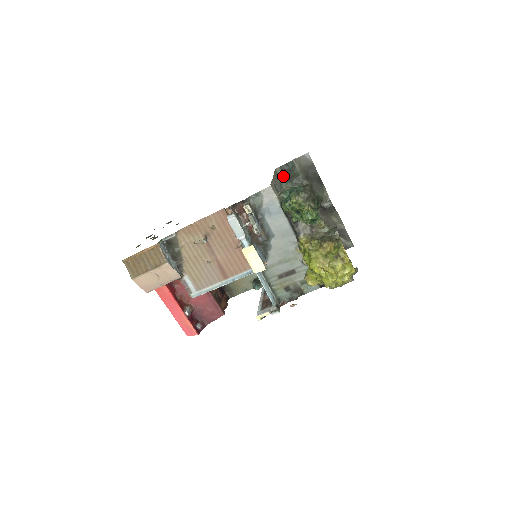
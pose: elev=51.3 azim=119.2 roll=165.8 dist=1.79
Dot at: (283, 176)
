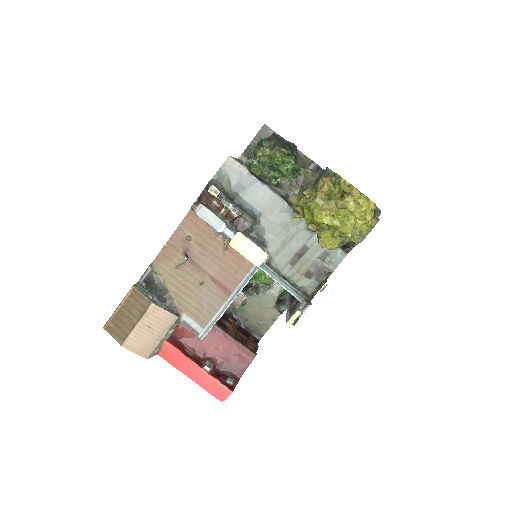
Dot at: occluded
